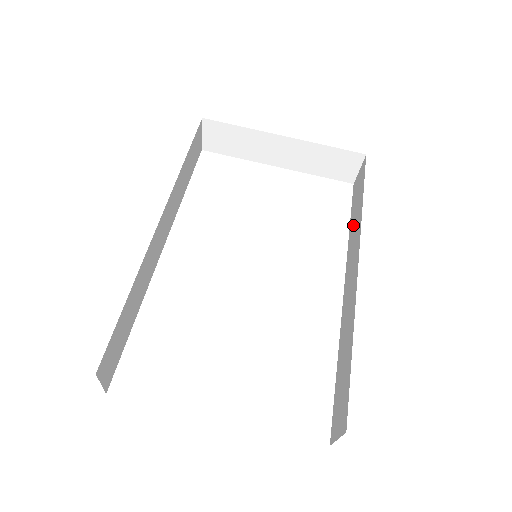
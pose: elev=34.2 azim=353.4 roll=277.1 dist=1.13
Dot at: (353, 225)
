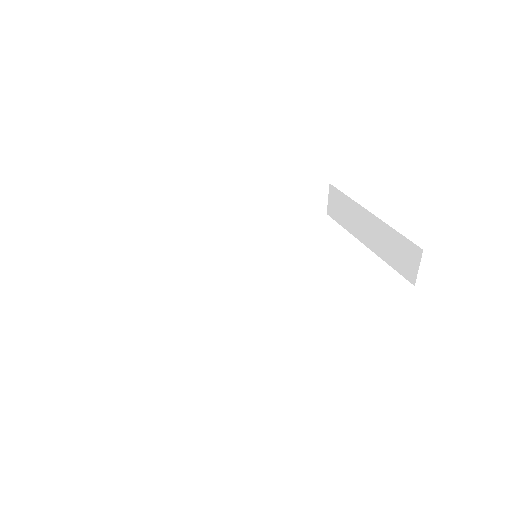
Dot at: occluded
